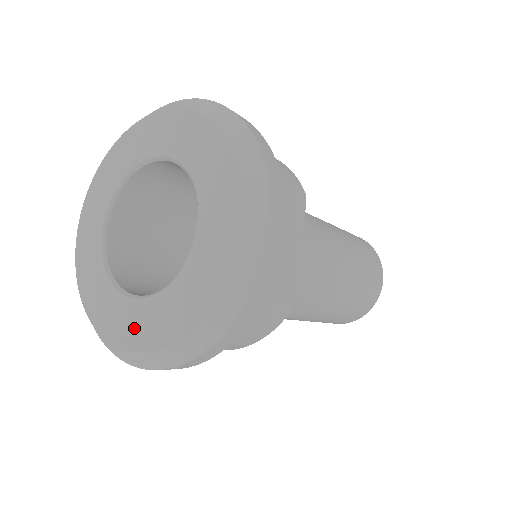
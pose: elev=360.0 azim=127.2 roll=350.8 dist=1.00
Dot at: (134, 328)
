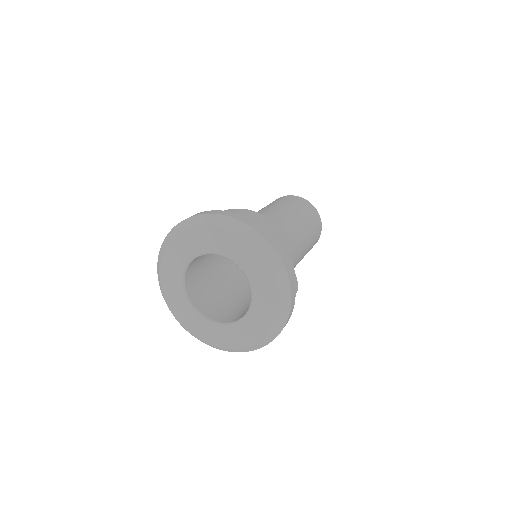
Dot at: (232, 339)
